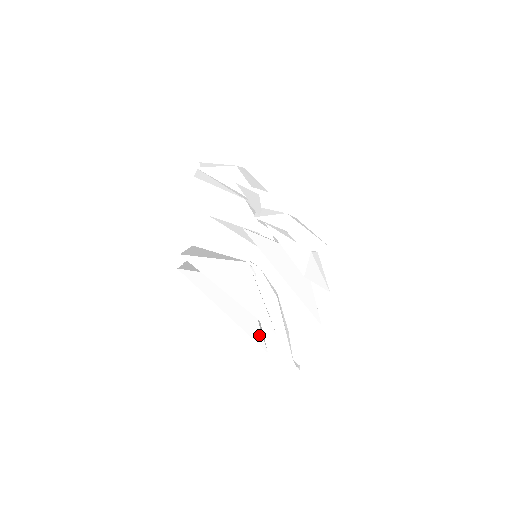
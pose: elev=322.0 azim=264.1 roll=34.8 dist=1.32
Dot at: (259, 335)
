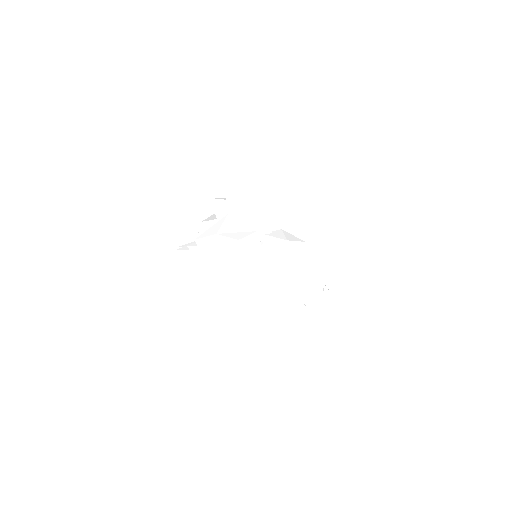
Dot at: occluded
